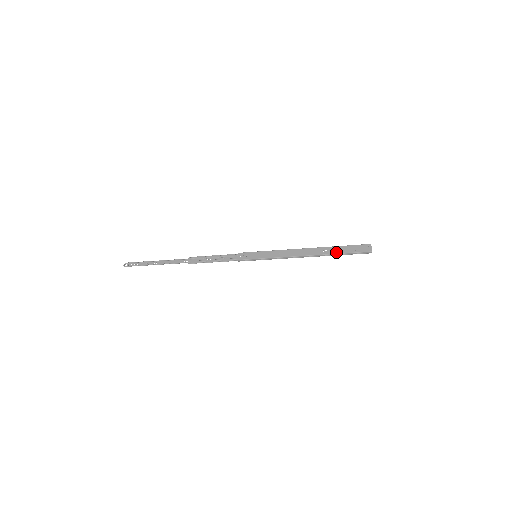
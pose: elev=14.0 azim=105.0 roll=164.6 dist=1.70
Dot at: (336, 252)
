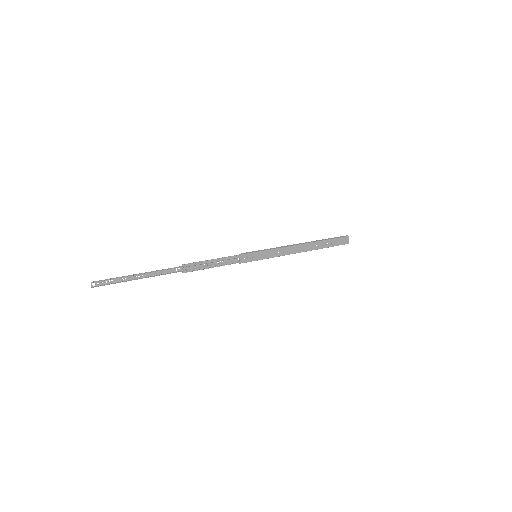
Dot at: (324, 247)
